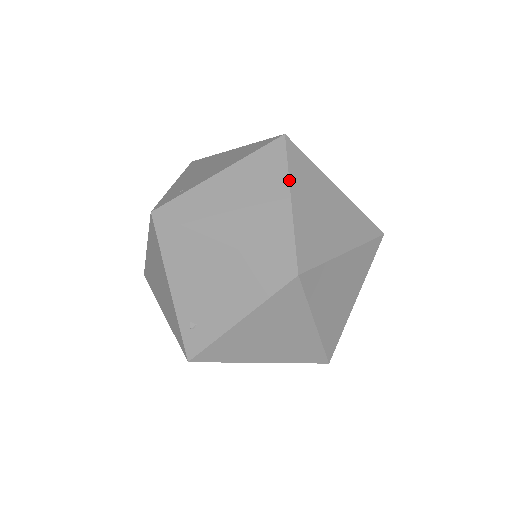
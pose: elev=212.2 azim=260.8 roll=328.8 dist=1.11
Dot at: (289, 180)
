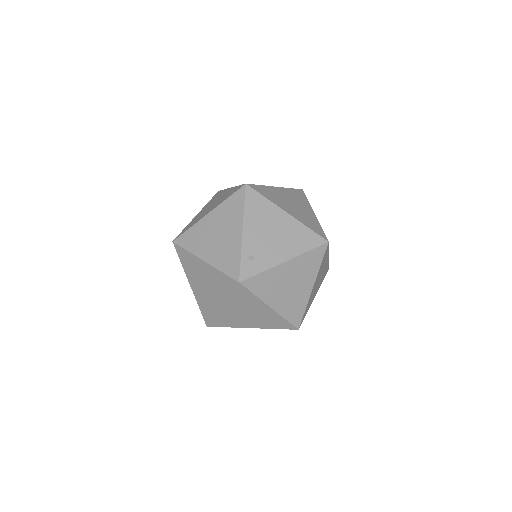
Dot at: occluded
